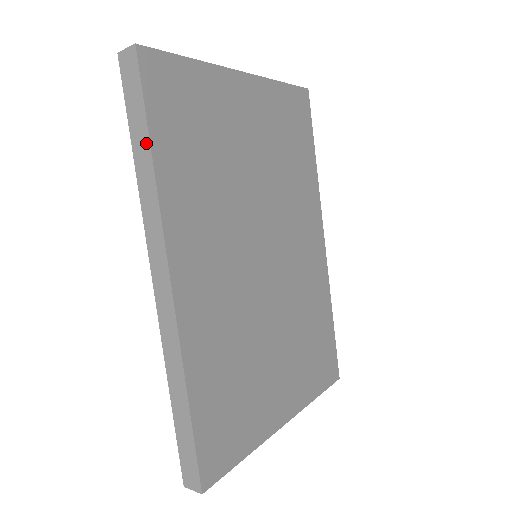
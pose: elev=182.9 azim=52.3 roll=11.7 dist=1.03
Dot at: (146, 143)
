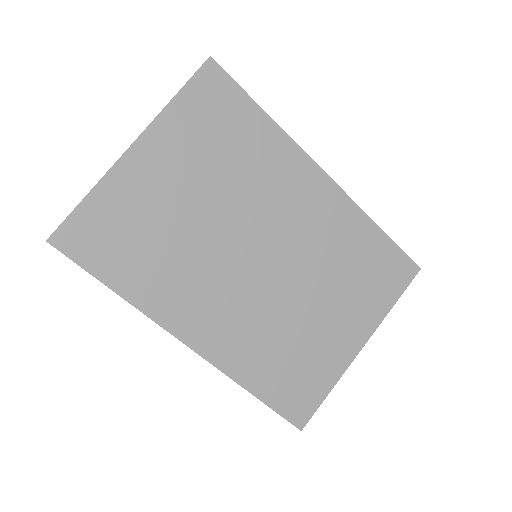
Dot at: (106, 285)
